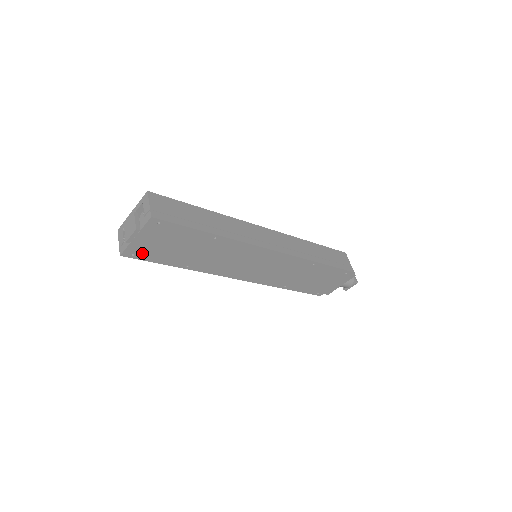
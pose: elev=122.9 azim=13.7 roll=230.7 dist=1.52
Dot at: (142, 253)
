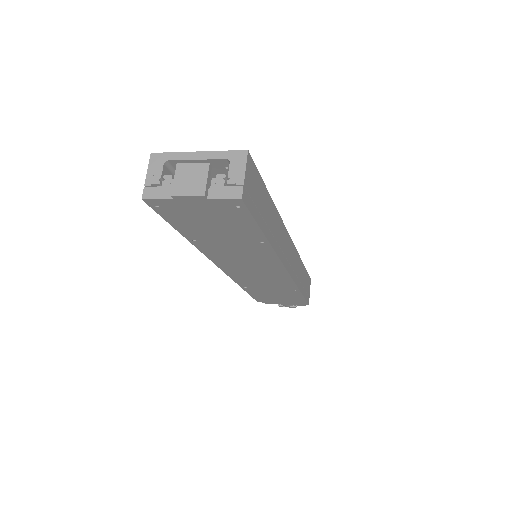
Dot at: (170, 211)
